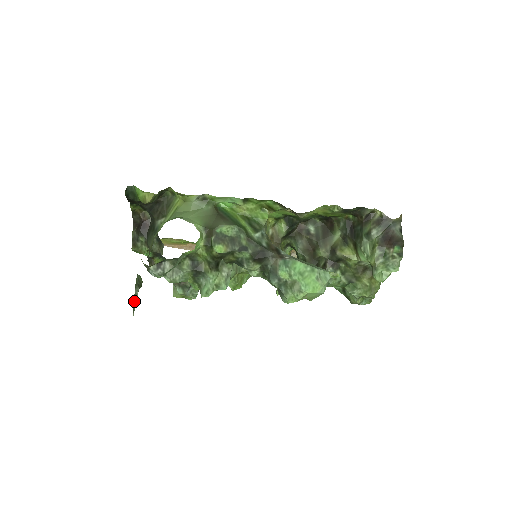
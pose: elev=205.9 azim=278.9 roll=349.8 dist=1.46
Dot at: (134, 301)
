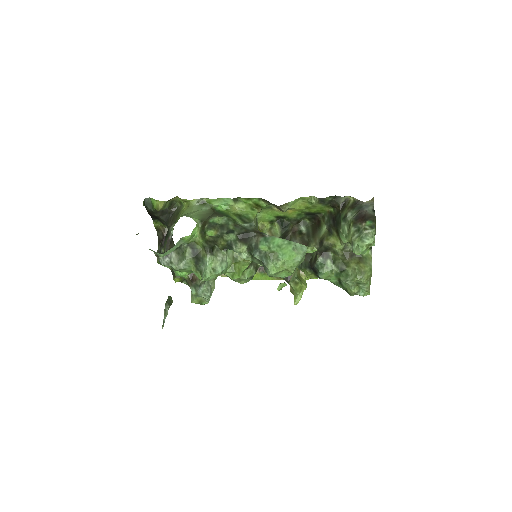
Dot at: (164, 316)
